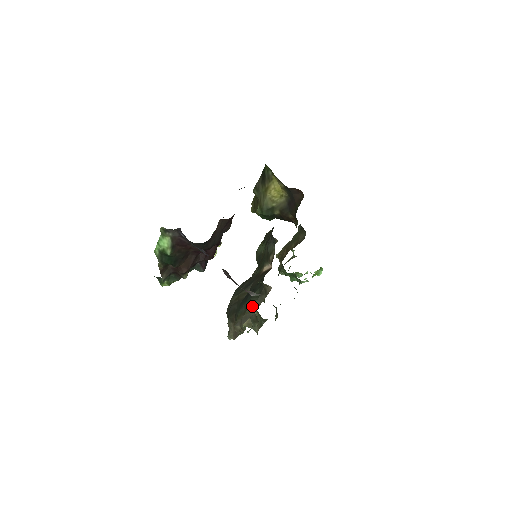
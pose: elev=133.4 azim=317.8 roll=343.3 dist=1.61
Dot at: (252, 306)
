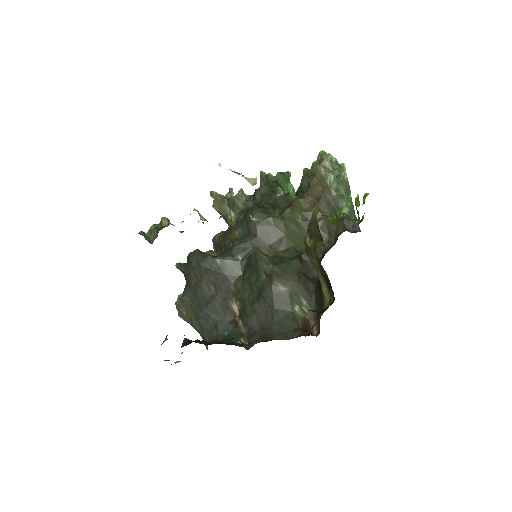
Dot at: (194, 326)
